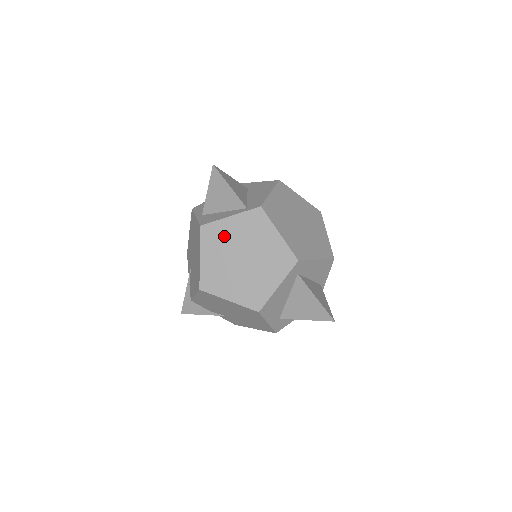
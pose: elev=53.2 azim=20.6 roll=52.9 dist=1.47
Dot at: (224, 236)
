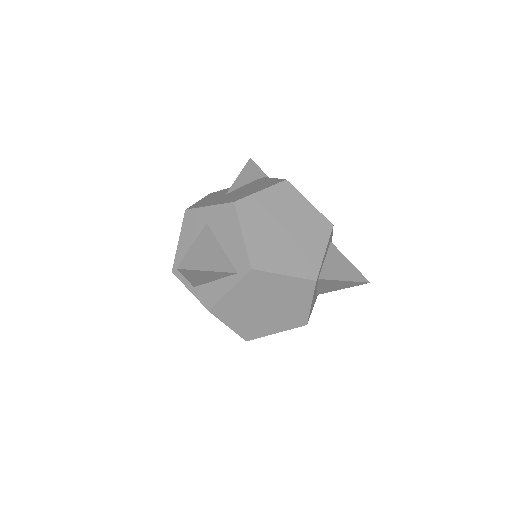
Dot at: (236, 305)
